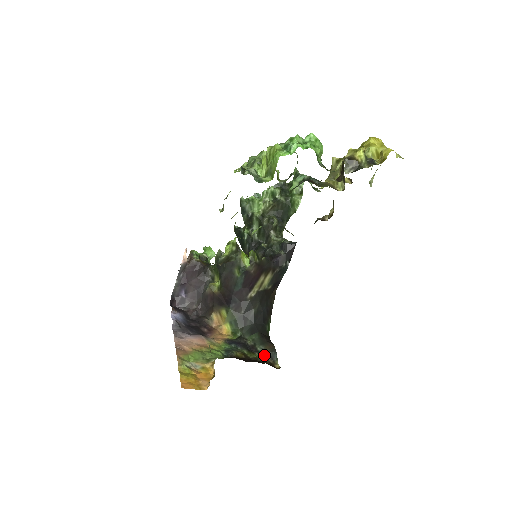
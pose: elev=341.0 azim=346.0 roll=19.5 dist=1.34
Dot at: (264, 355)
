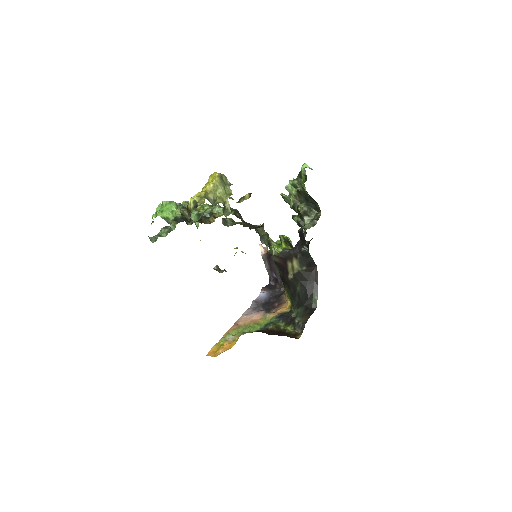
Dot at: (297, 326)
